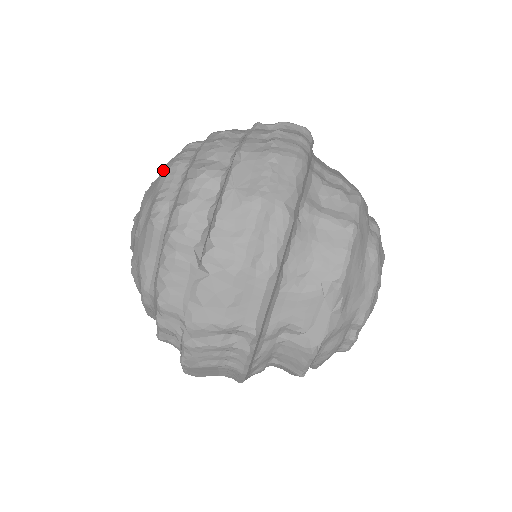
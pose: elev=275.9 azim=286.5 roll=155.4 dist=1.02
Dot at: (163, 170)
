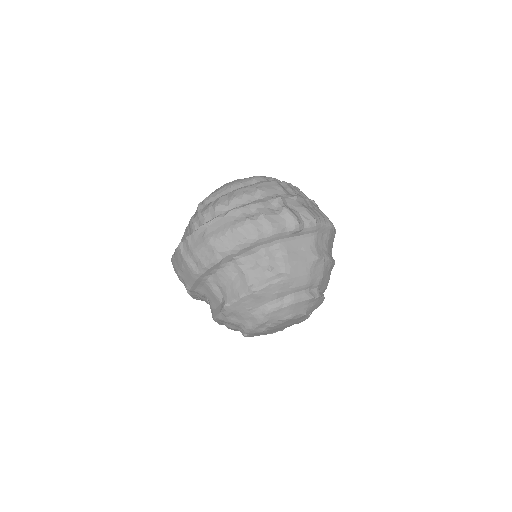
Dot at: (228, 183)
